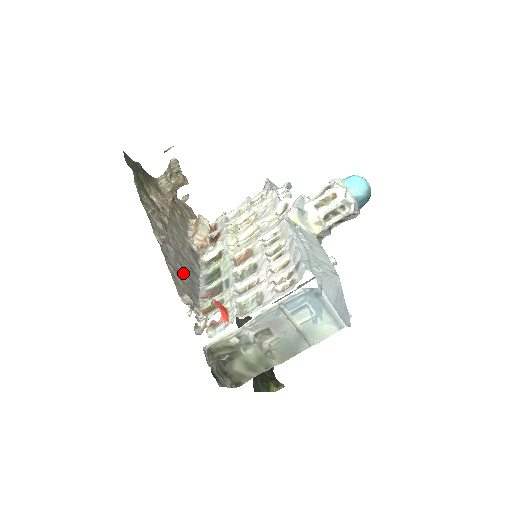
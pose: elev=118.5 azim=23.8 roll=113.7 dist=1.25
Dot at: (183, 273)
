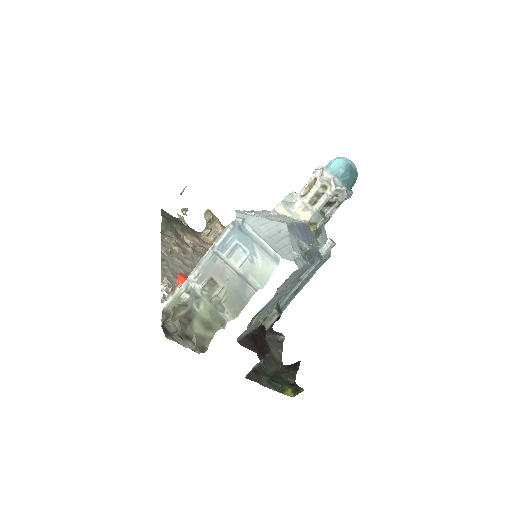
Dot at: occluded
